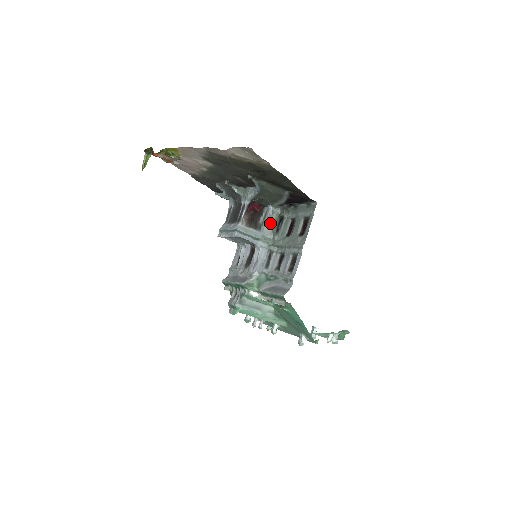
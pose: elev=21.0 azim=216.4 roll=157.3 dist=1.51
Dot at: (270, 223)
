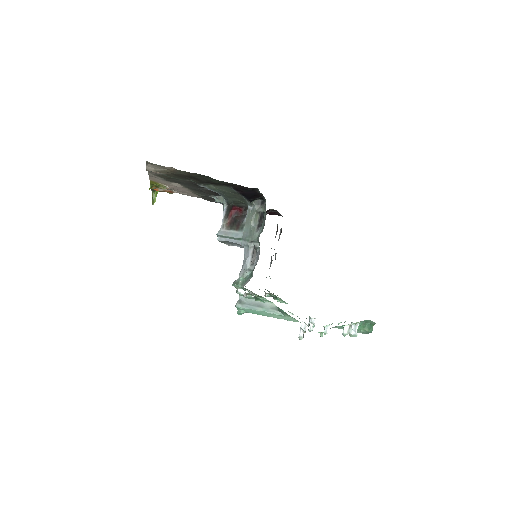
Dot at: (249, 221)
